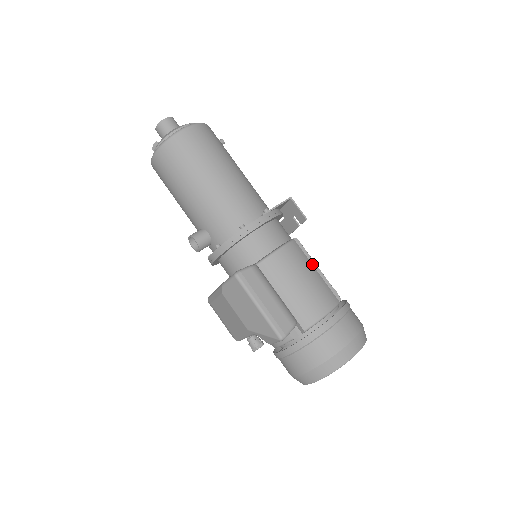
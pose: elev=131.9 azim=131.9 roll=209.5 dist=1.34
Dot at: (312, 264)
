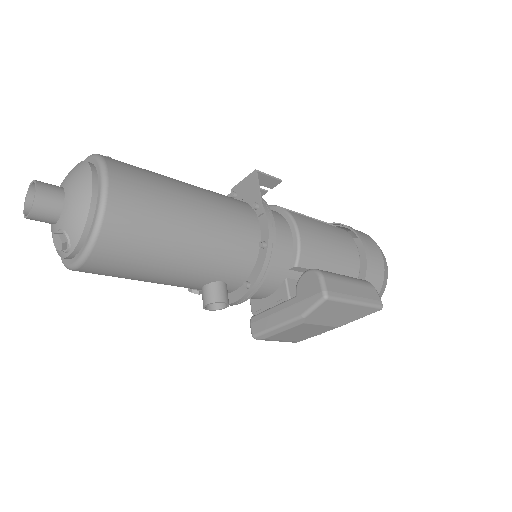
Dot at: occluded
